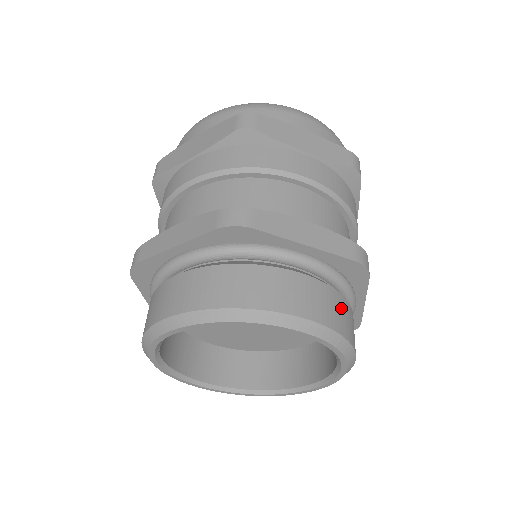
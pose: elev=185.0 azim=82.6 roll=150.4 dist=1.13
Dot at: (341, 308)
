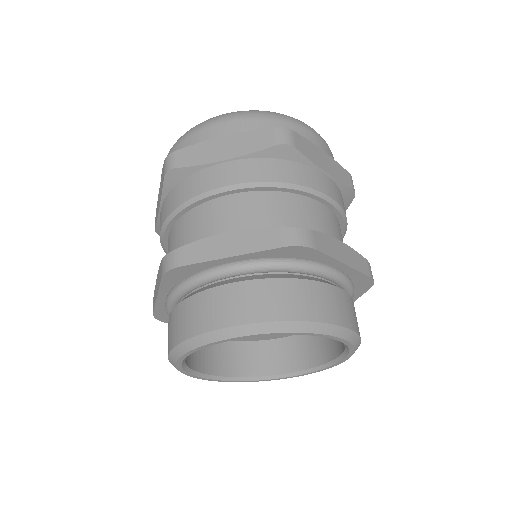
Dot at: (294, 293)
